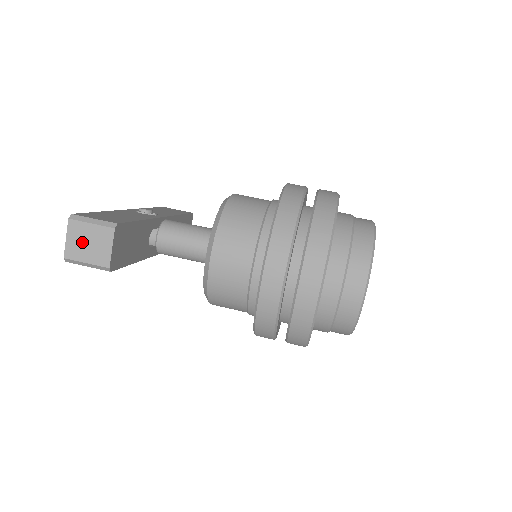
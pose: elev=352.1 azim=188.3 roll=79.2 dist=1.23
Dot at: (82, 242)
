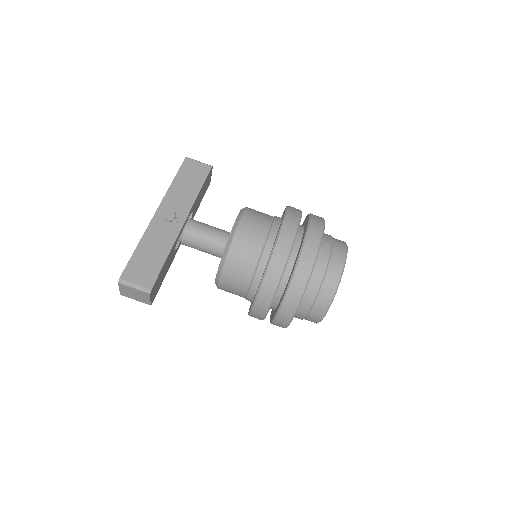
Dot at: (130, 293)
